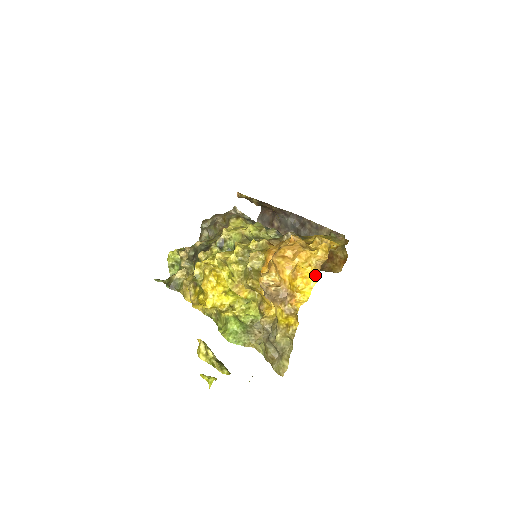
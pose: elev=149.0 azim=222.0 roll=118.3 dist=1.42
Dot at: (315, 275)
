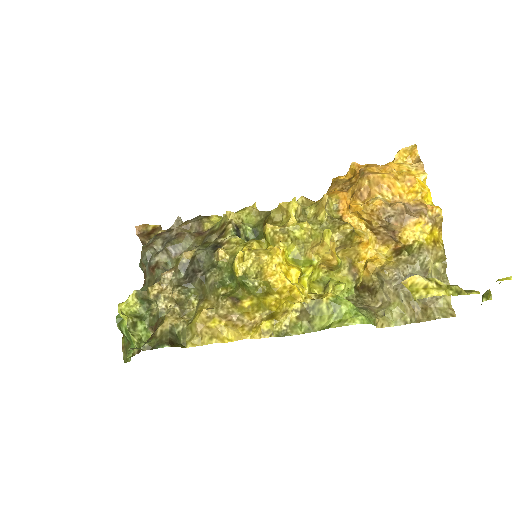
Dot at: (426, 173)
